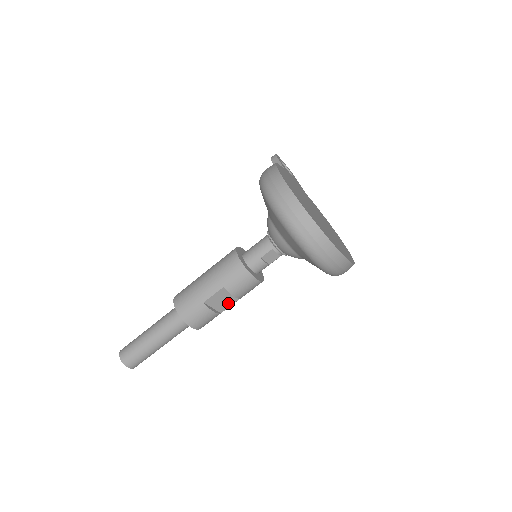
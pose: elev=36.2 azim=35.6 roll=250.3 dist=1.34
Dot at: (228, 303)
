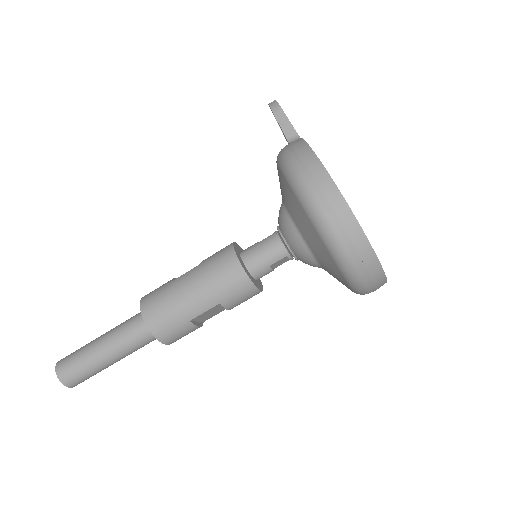
Dot at: (216, 313)
